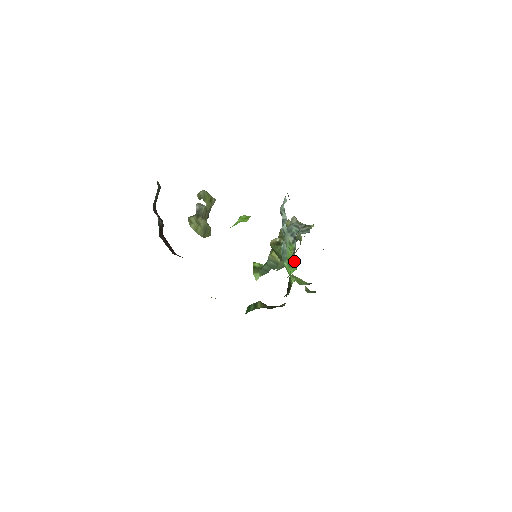
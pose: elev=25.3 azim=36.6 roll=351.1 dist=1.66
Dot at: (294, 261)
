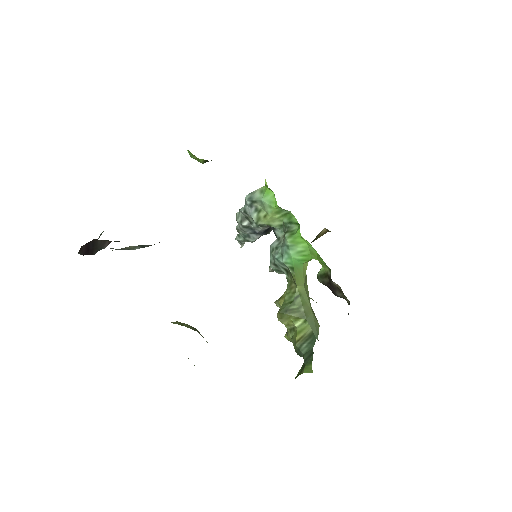
Dot at: (290, 226)
